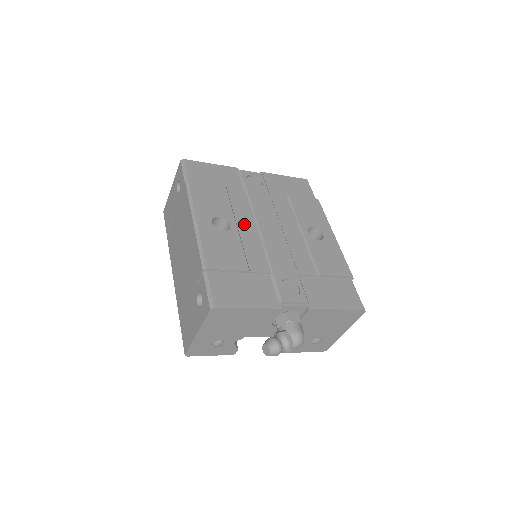
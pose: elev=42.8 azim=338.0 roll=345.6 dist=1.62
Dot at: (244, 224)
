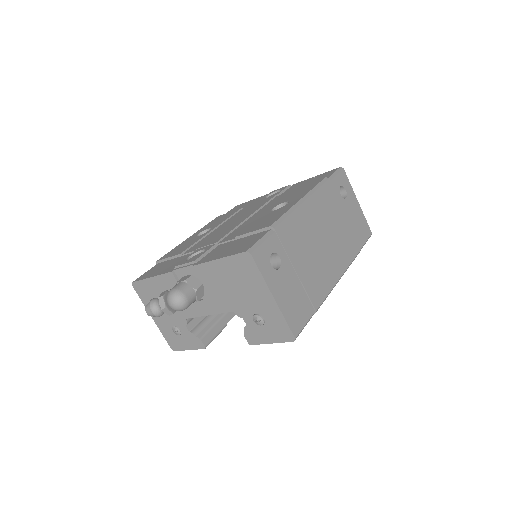
Dot at: (222, 226)
